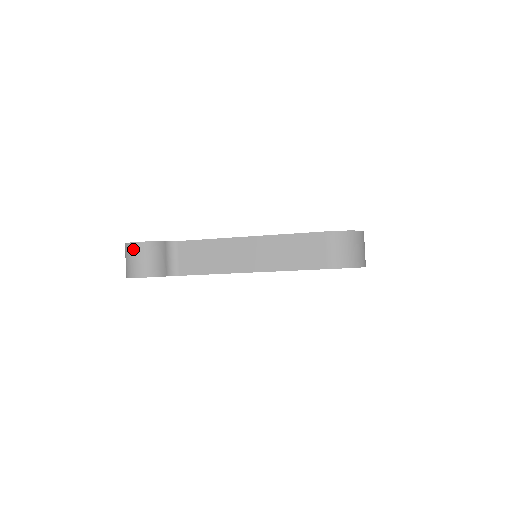
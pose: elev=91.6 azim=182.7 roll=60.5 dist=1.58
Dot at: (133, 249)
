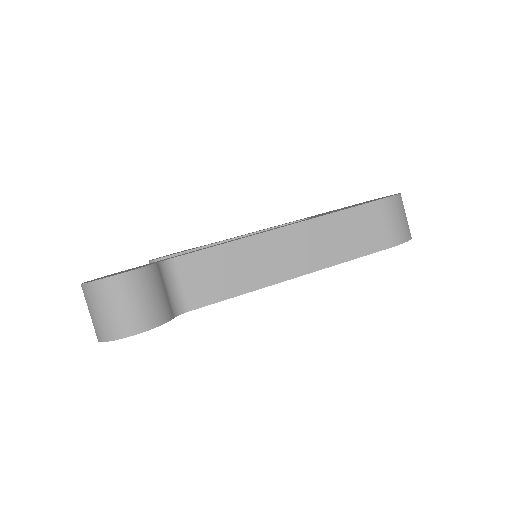
Dot at: (113, 288)
